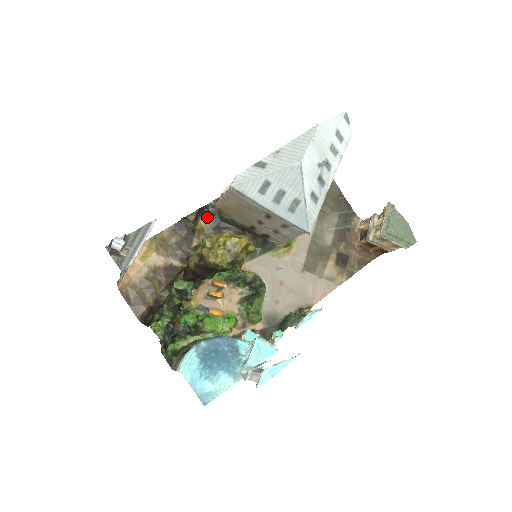
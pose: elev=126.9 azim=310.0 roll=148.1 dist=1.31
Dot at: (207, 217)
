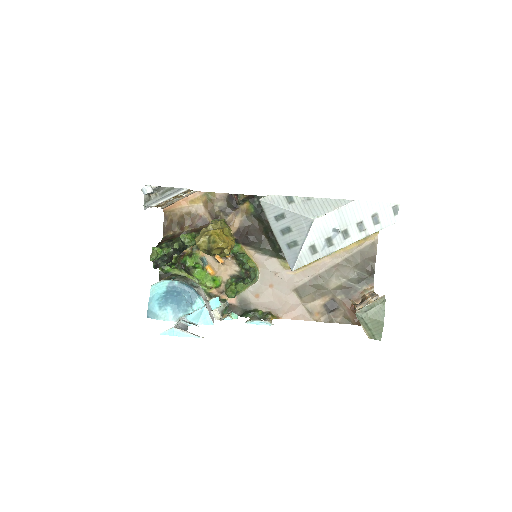
Dot at: (253, 204)
